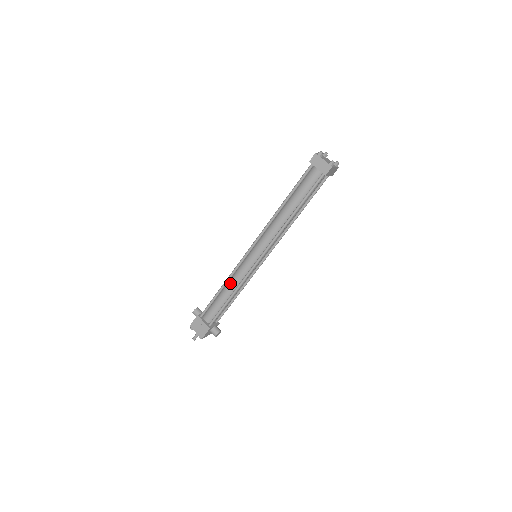
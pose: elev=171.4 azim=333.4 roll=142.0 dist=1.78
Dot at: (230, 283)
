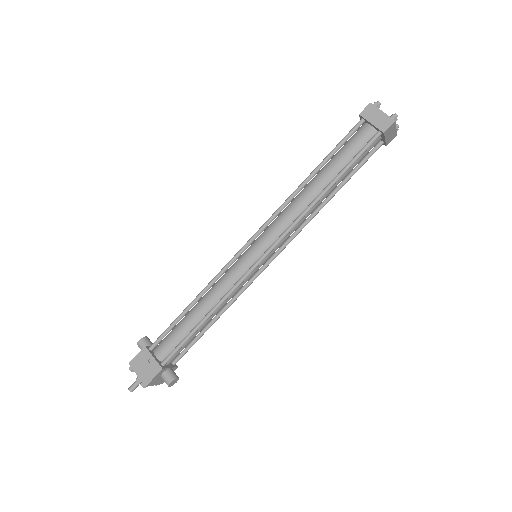
Dot at: (208, 295)
